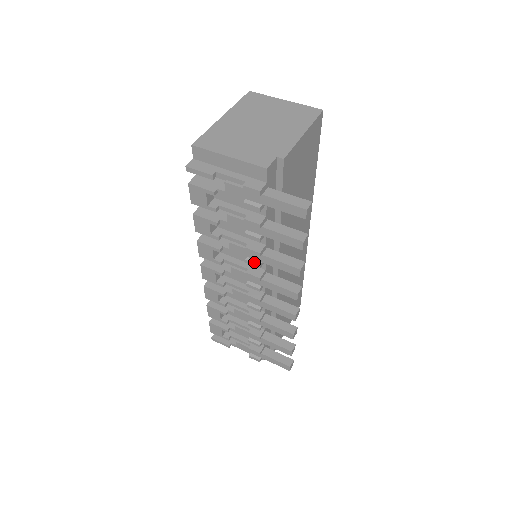
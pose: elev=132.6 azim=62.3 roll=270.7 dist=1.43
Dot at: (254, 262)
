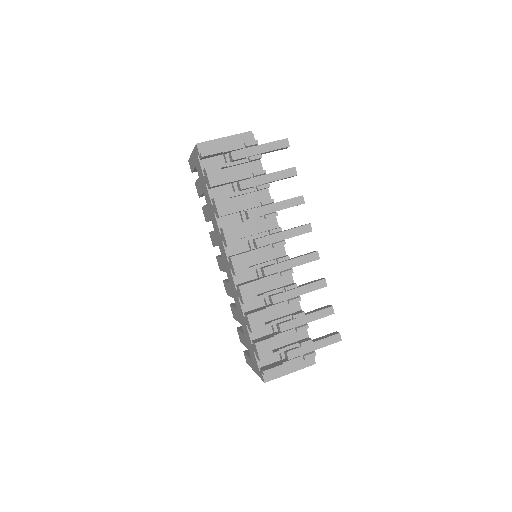
Dot at: (272, 213)
